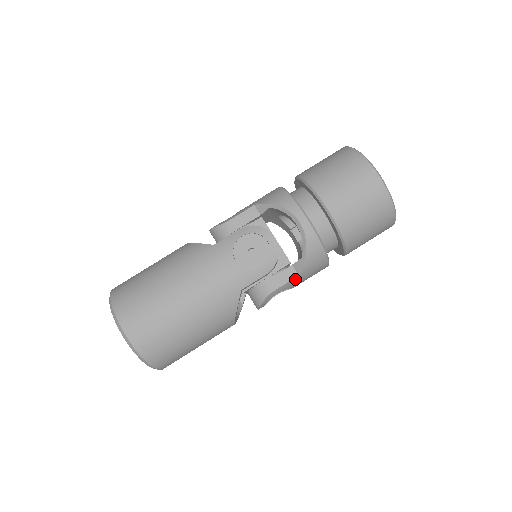
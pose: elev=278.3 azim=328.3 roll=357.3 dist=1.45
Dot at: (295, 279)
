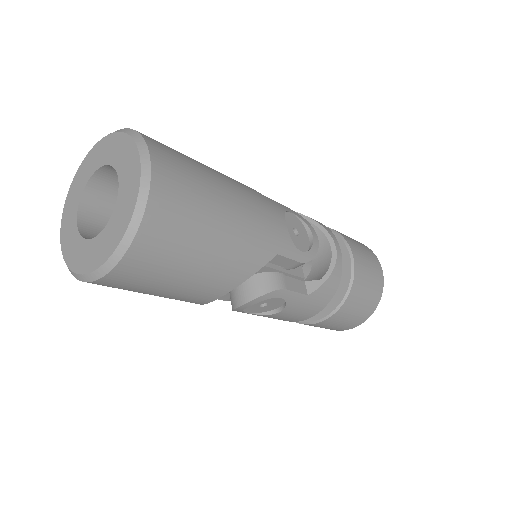
Dot at: (302, 297)
